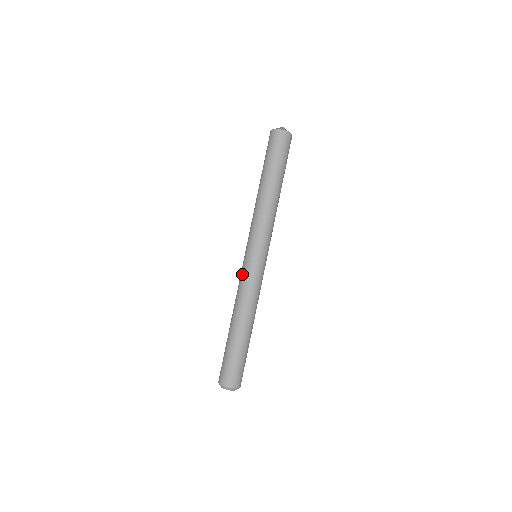
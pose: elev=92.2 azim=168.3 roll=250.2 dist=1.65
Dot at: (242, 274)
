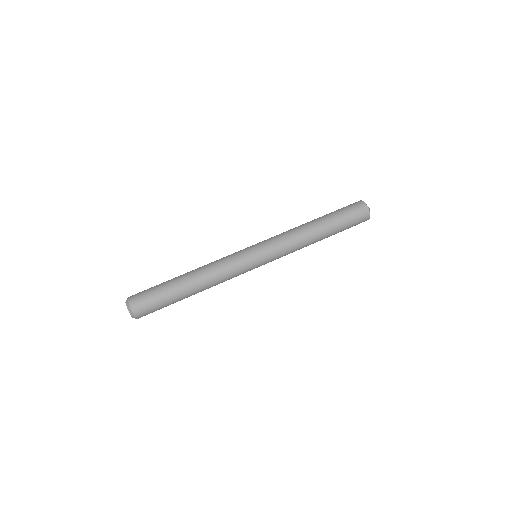
Dot at: (235, 255)
